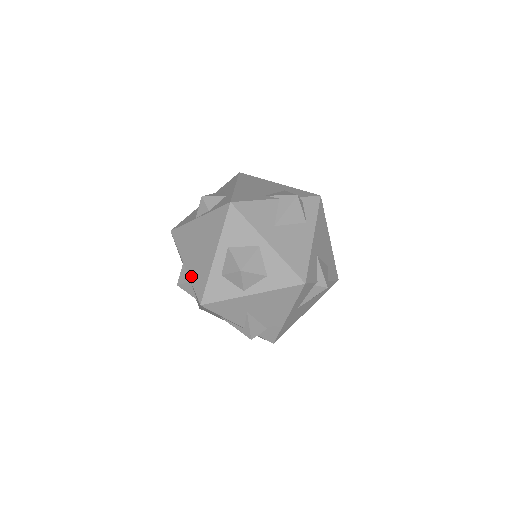
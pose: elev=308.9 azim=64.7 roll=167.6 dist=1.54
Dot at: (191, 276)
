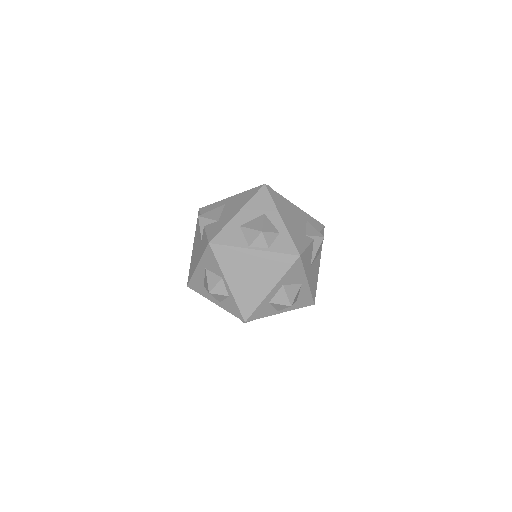
Dot at: (236, 296)
